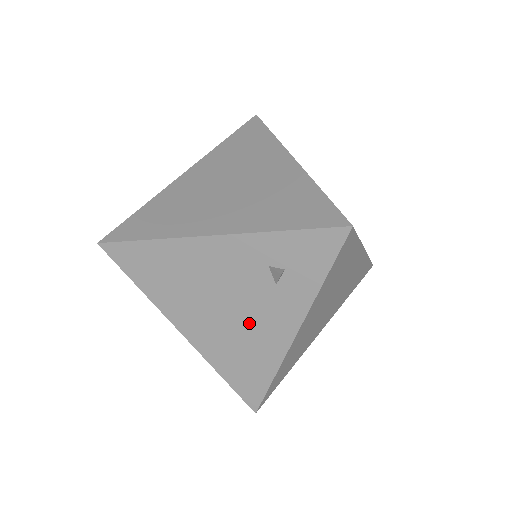
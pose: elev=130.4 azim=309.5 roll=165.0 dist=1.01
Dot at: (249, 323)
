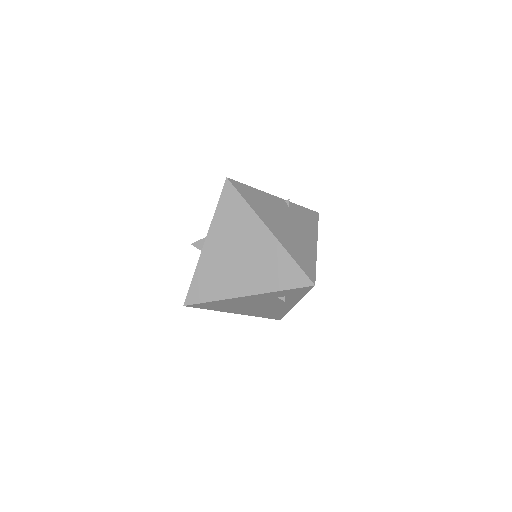
Dot at: (271, 307)
